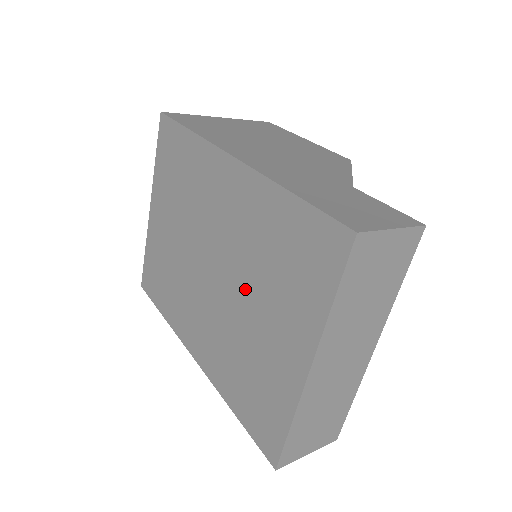
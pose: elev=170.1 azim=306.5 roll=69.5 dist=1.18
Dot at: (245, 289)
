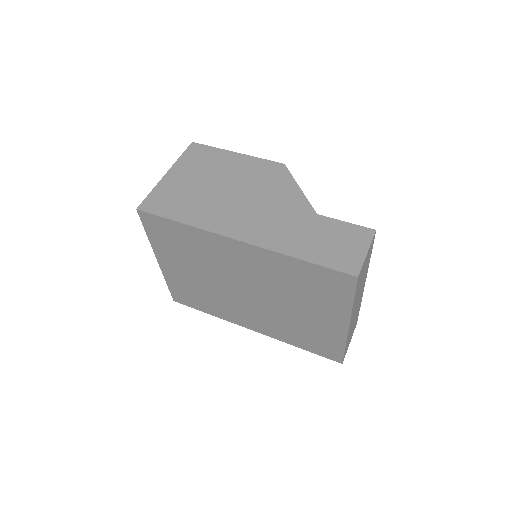
Dot at: (283, 300)
